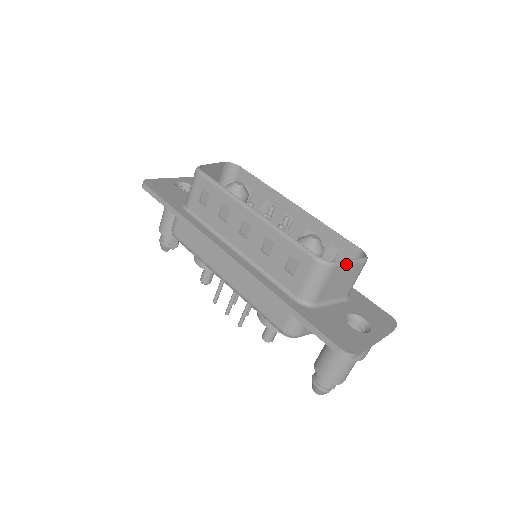
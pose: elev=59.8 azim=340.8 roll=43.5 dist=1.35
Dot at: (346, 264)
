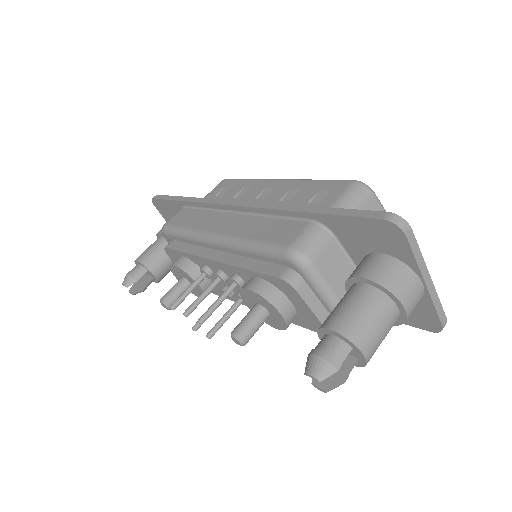
Dot at: (385, 211)
